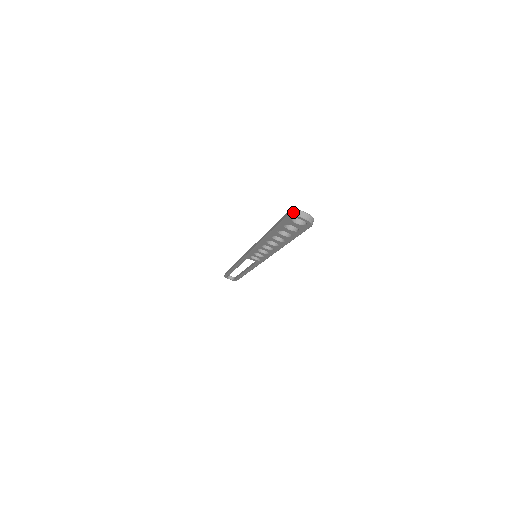
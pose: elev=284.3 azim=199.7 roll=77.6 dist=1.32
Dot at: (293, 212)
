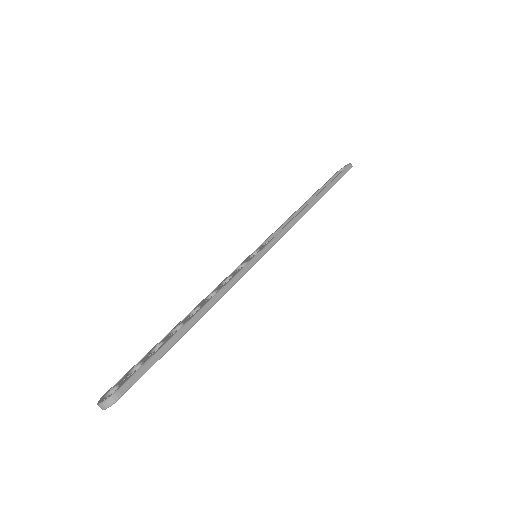
Dot at: occluded
